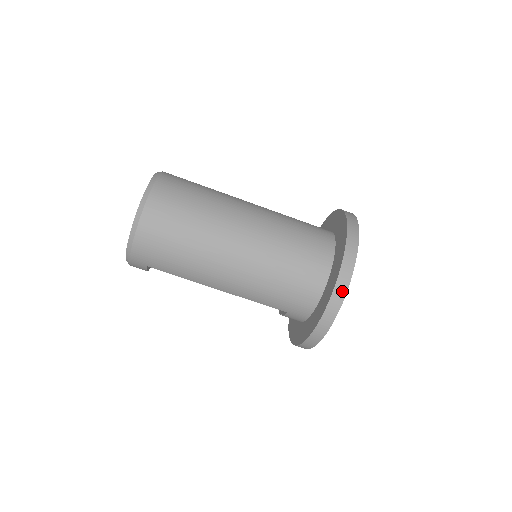
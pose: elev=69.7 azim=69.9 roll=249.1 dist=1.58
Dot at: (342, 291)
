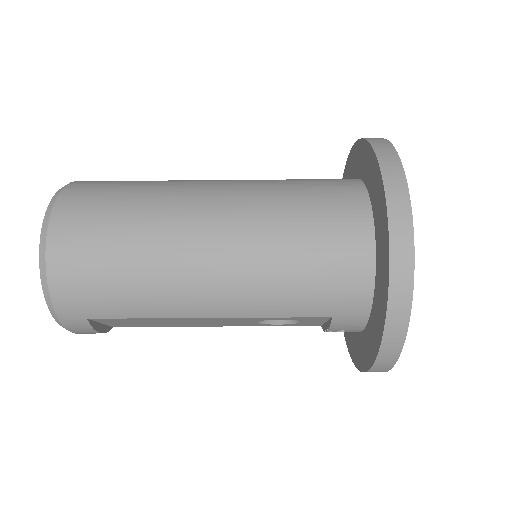
Dot at: (404, 230)
